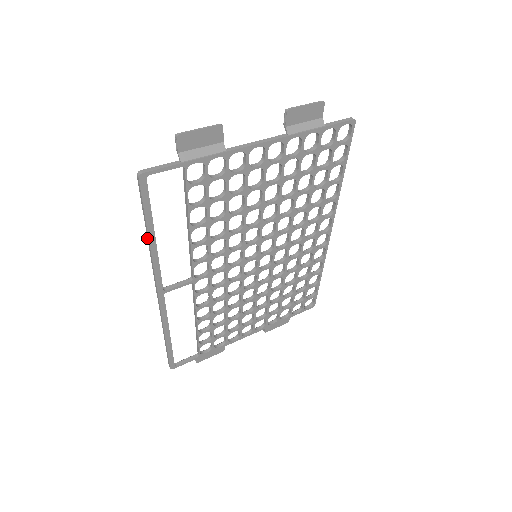
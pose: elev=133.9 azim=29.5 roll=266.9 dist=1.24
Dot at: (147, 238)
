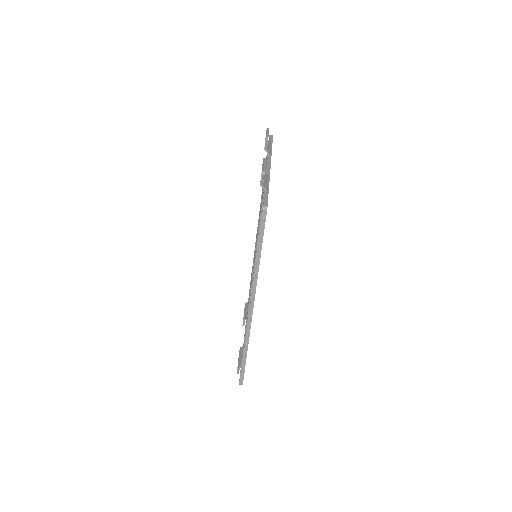
Dot at: (256, 262)
